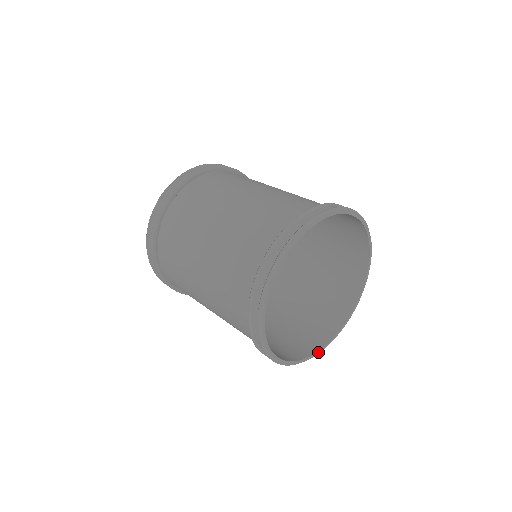
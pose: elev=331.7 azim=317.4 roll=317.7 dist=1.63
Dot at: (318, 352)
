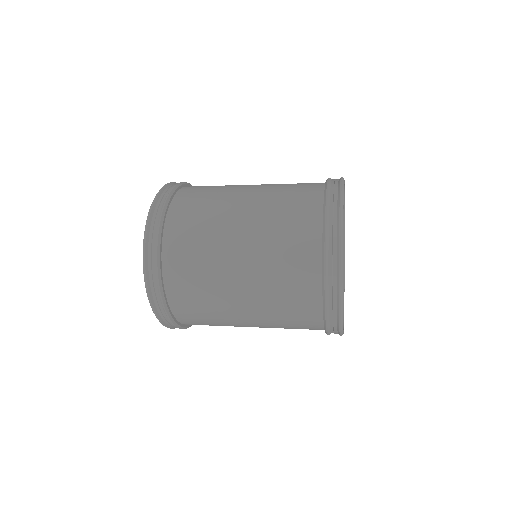
Dot at: occluded
